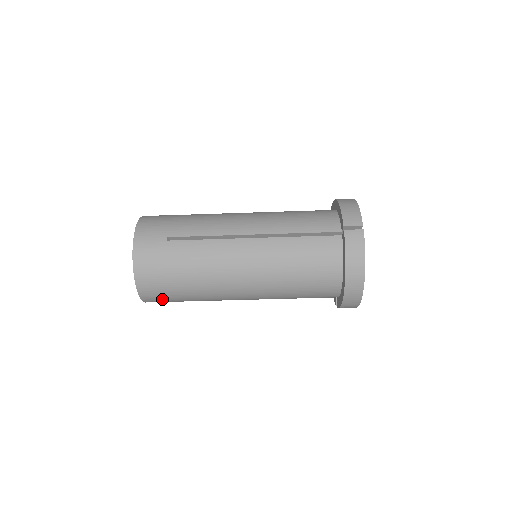
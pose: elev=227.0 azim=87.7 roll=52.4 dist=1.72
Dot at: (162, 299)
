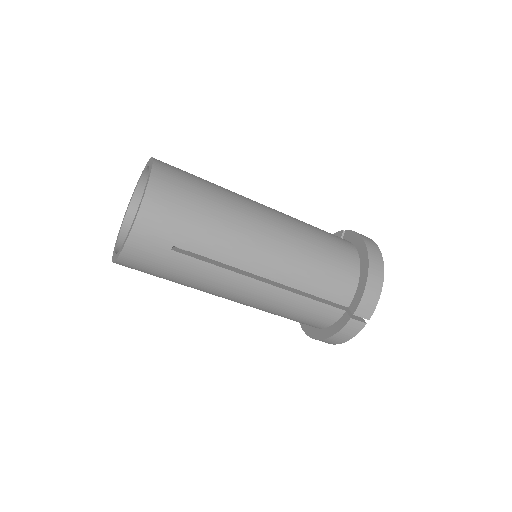
Dot at: occluded
